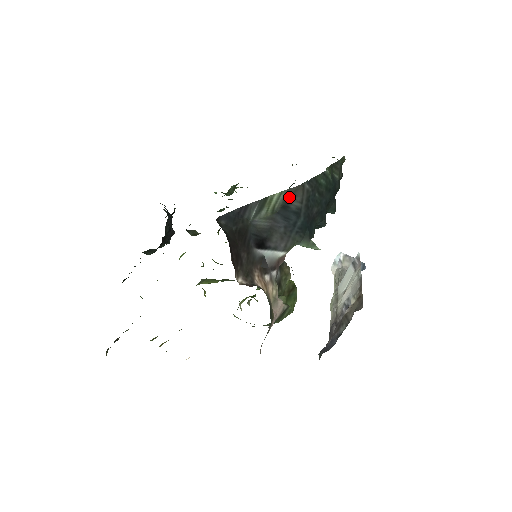
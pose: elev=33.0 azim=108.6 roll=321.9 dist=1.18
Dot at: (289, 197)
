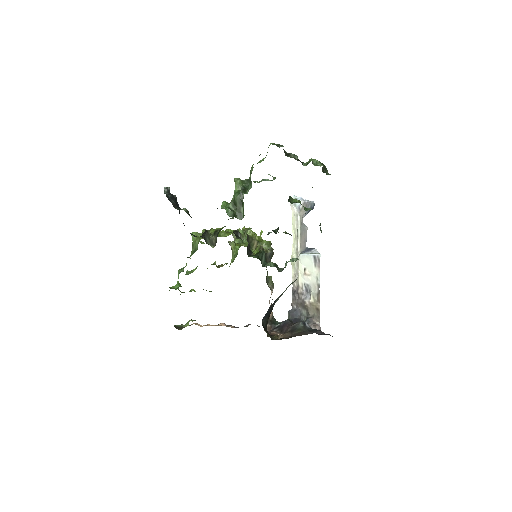
Dot at: occluded
